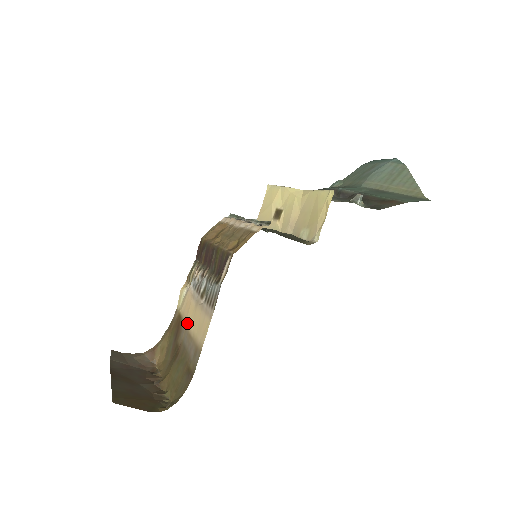
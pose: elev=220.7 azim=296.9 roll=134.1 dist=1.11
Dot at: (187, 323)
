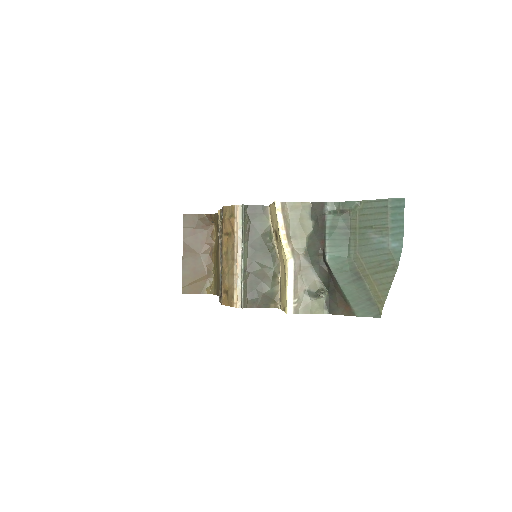
Dot at: occluded
